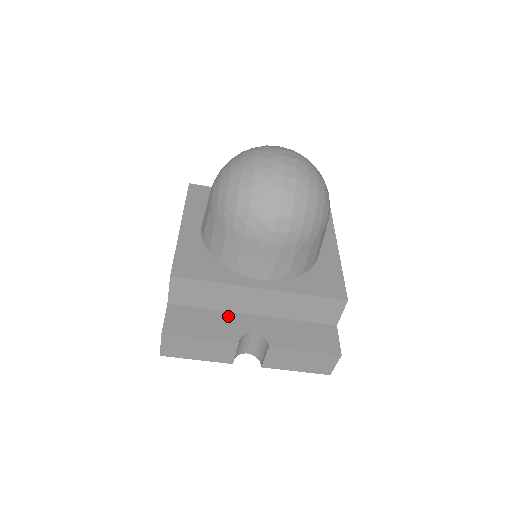
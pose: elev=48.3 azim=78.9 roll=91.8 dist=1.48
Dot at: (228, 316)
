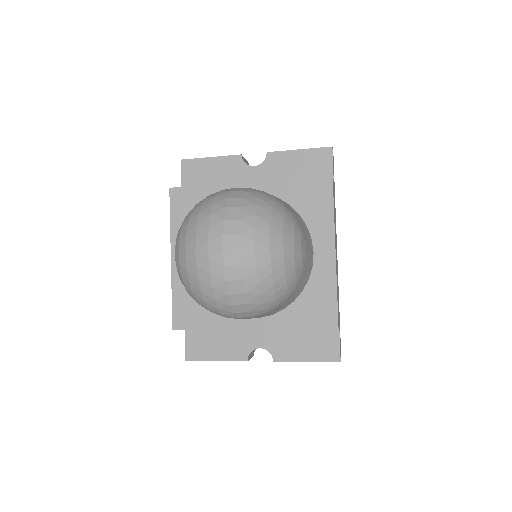
Dot at: (236, 334)
